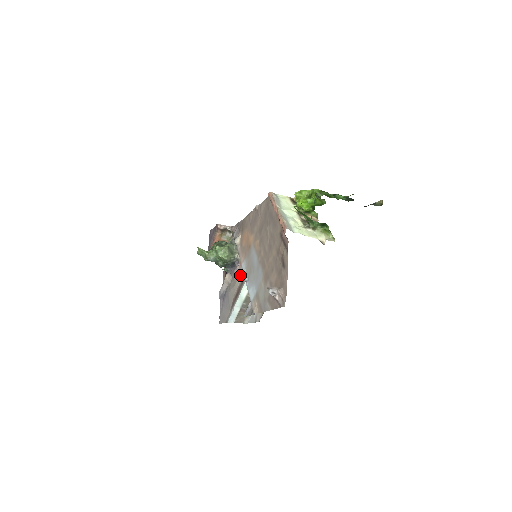
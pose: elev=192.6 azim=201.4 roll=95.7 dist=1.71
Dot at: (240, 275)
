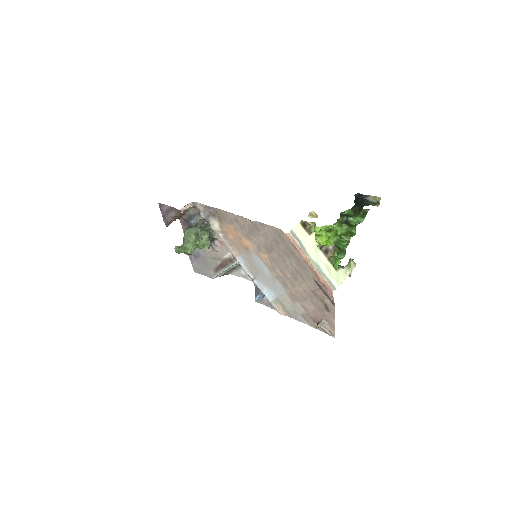
Dot at: (224, 252)
